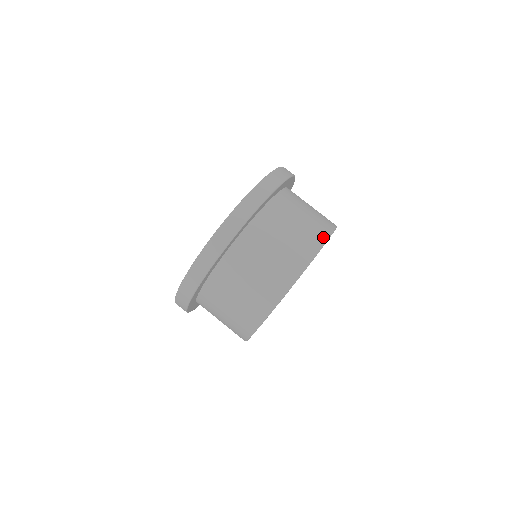
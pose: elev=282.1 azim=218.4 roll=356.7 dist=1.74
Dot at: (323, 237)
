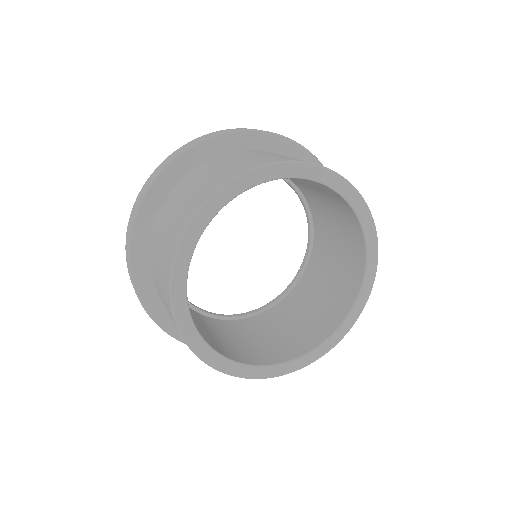
Dot at: (283, 160)
